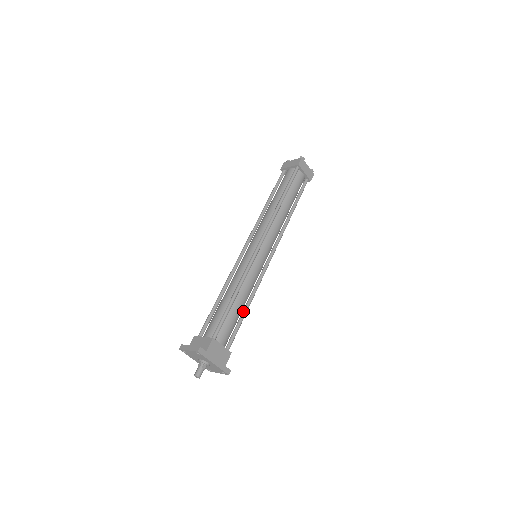
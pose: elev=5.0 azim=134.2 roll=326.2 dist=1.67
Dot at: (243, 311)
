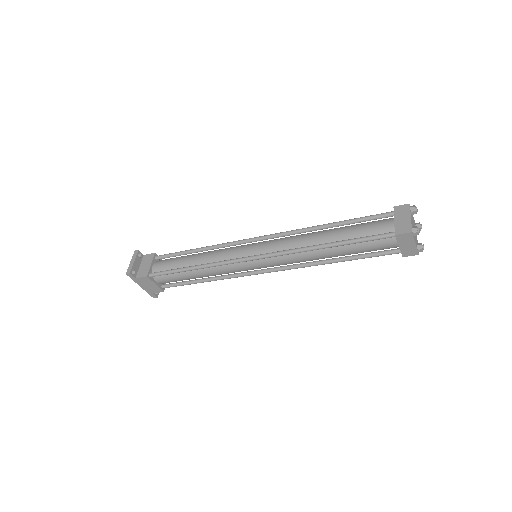
Dot at: (197, 280)
